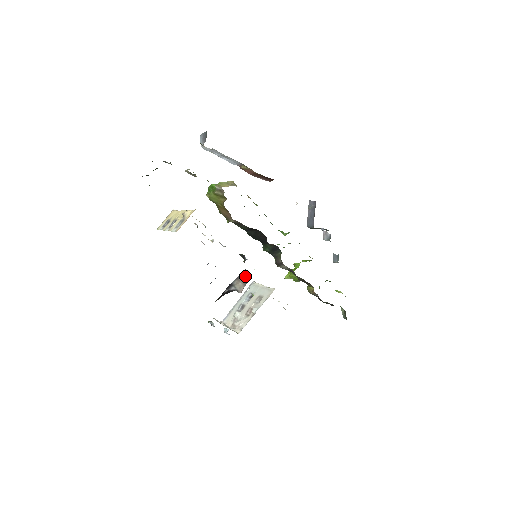
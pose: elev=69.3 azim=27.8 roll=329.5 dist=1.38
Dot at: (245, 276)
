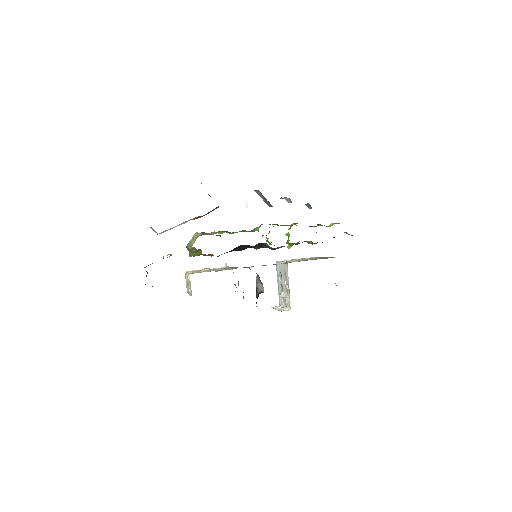
Dot at: (259, 278)
